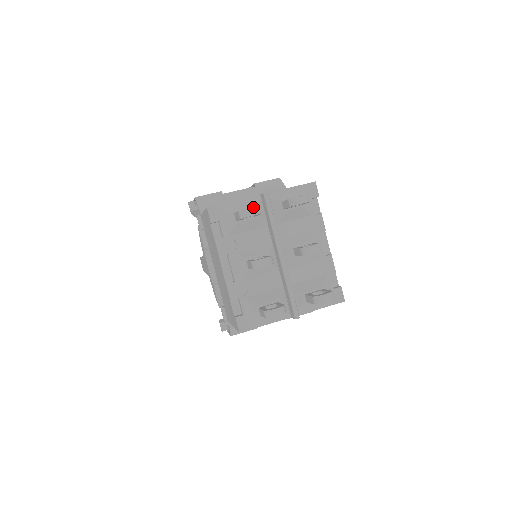
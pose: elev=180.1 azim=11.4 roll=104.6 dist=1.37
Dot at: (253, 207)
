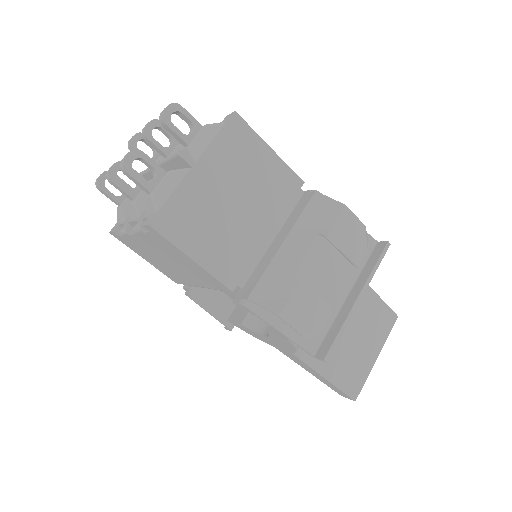
Dot at: (101, 174)
